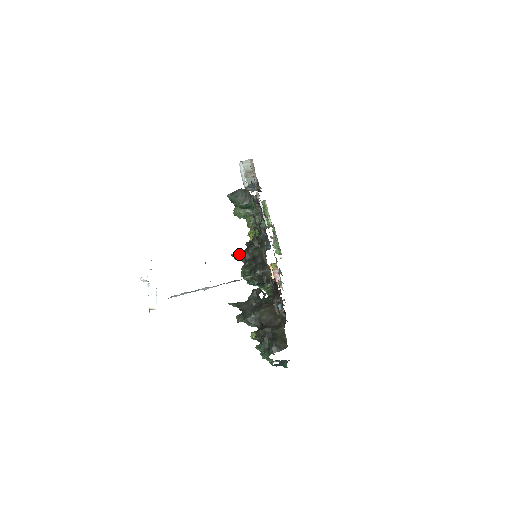
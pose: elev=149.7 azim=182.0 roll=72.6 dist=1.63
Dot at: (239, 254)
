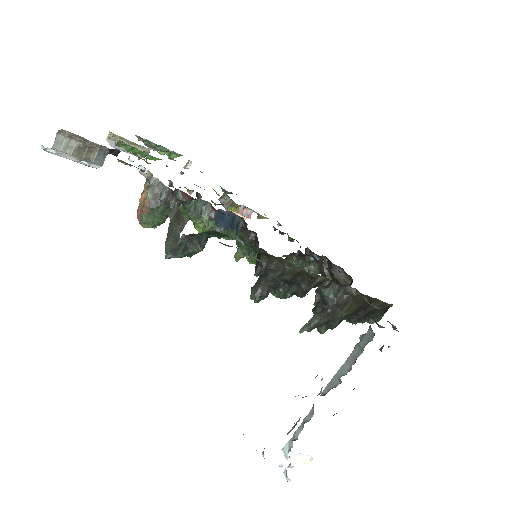
Dot at: (262, 293)
